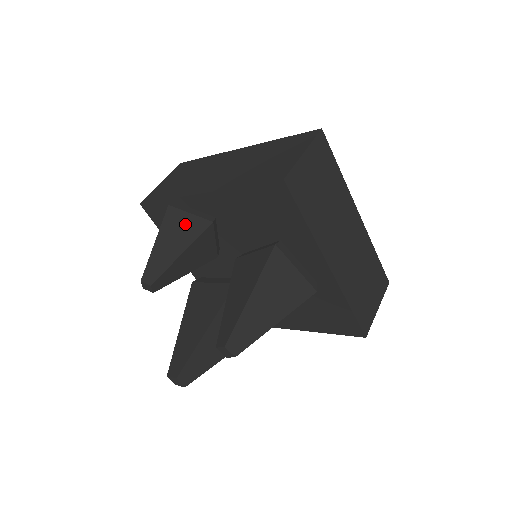
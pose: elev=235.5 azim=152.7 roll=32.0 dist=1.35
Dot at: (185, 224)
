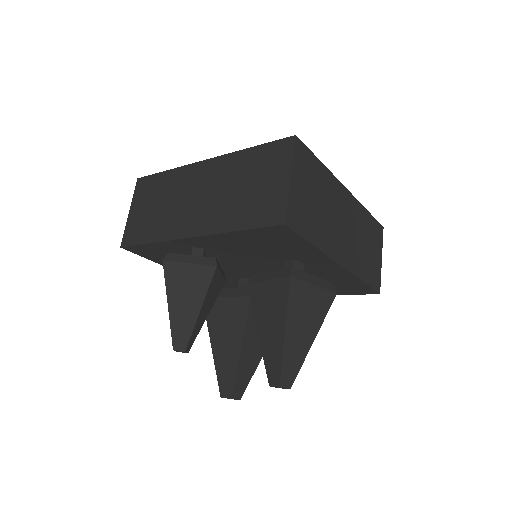
Dot at: (189, 277)
